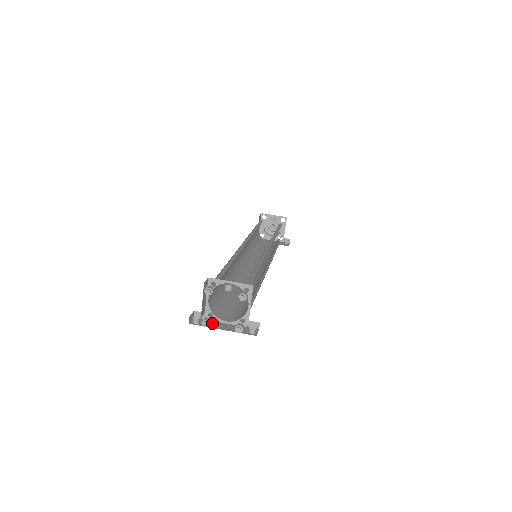
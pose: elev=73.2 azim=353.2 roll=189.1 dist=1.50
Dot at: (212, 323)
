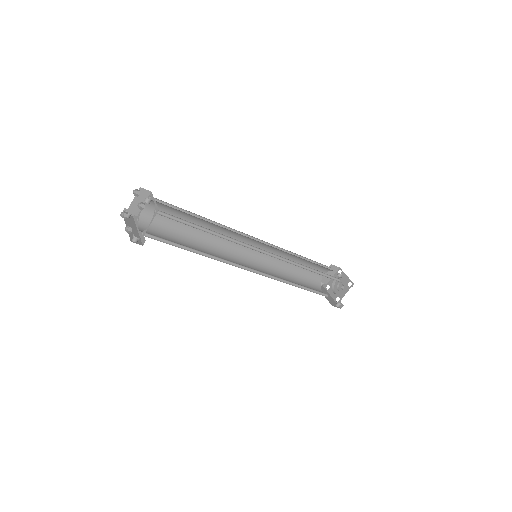
Dot at: (132, 223)
